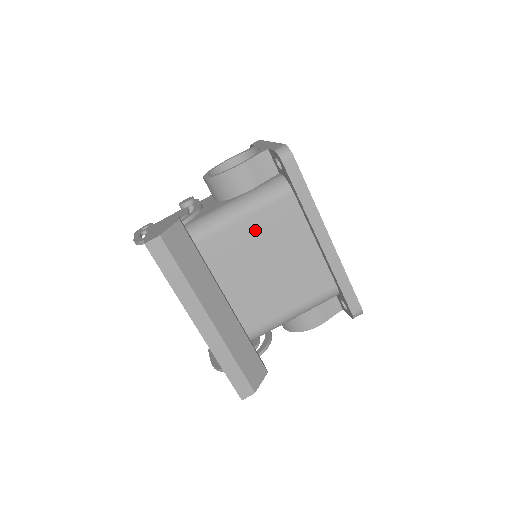
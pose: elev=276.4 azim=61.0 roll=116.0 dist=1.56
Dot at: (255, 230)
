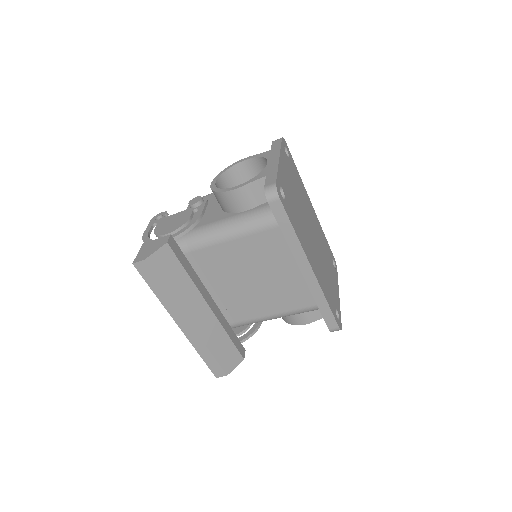
Dot at: (243, 250)
